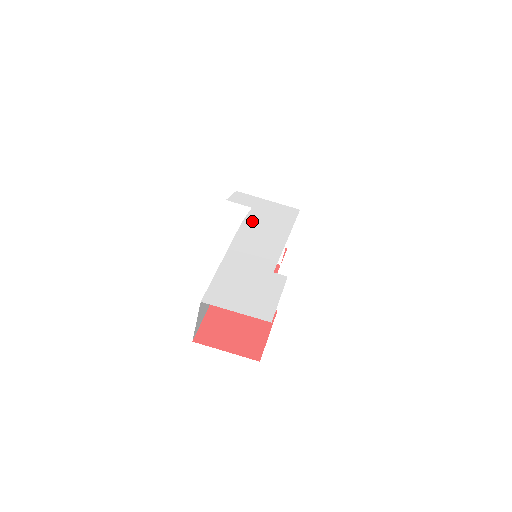
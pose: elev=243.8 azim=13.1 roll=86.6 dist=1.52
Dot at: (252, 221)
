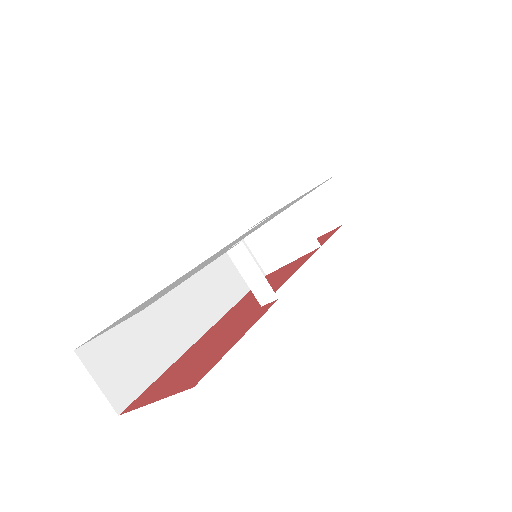
Dot at: occluded
